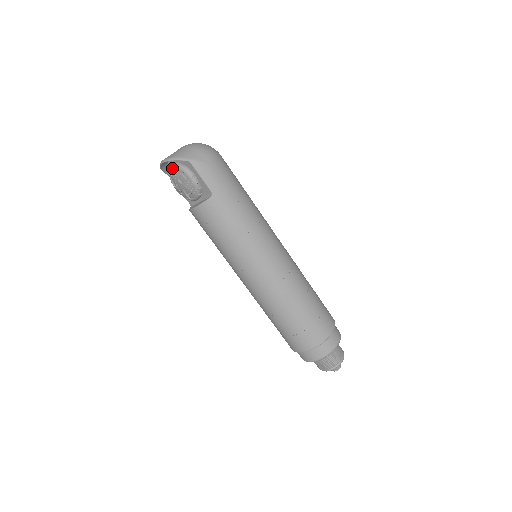
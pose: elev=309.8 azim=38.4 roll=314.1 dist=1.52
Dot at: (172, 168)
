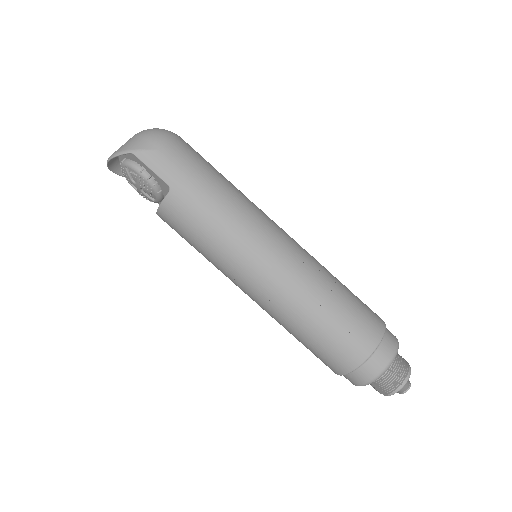
Dot at: (121, 167)
